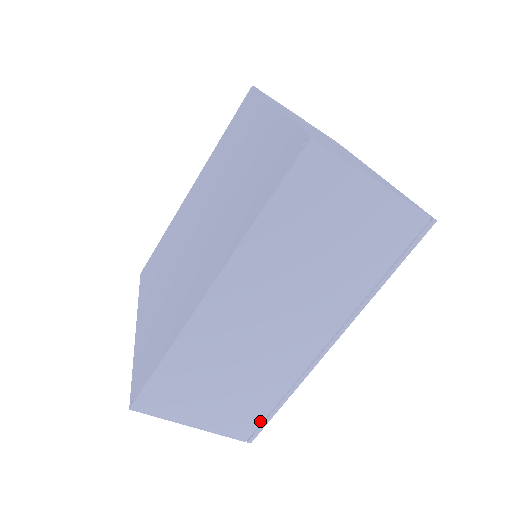
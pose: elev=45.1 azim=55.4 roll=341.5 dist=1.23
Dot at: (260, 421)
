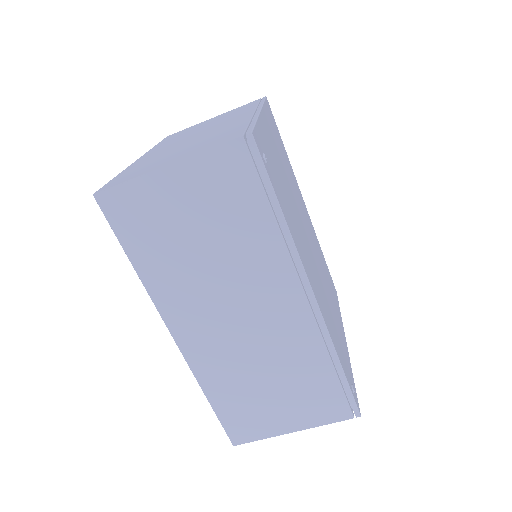
Dot at: (342, 395)
